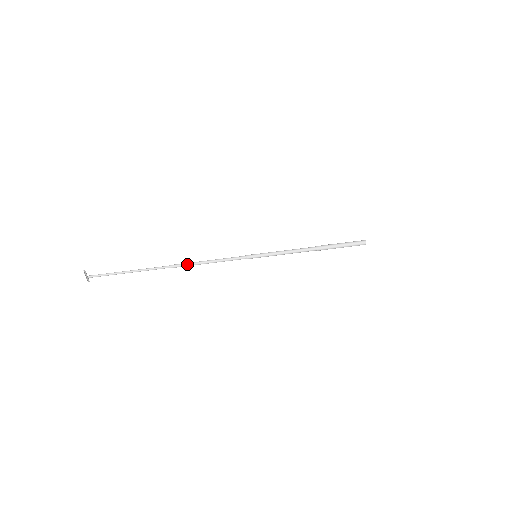
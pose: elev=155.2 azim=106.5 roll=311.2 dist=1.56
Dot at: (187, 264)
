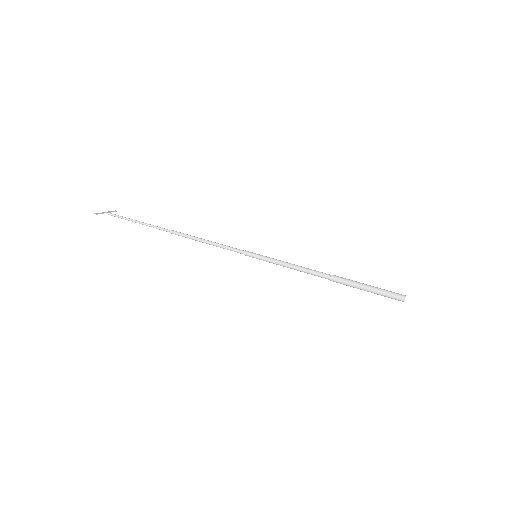
Dot at: (185, 236)
